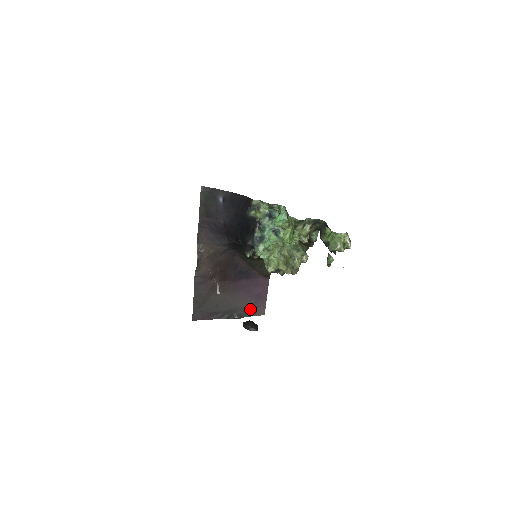
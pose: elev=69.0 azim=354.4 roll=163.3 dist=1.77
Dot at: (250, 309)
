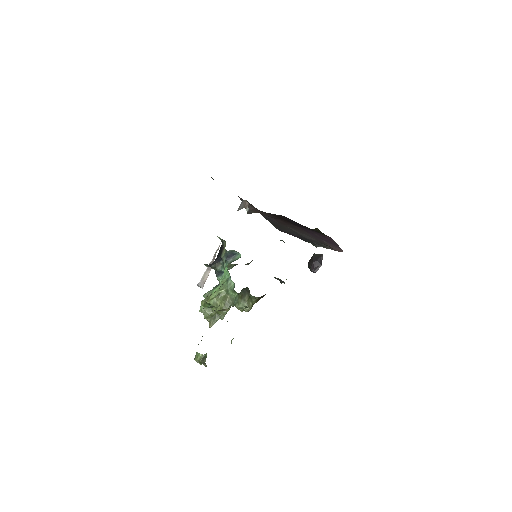
Dot at: (325, 244)
